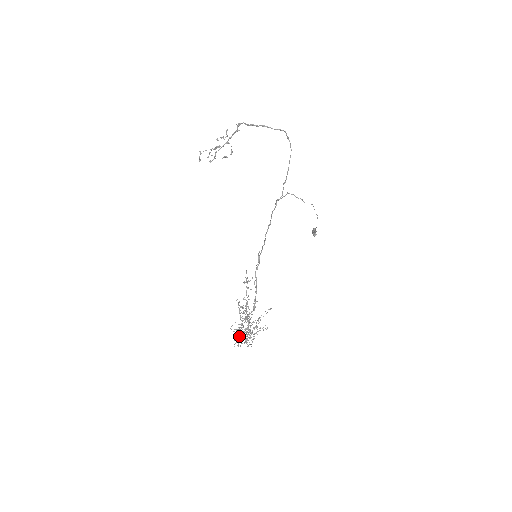
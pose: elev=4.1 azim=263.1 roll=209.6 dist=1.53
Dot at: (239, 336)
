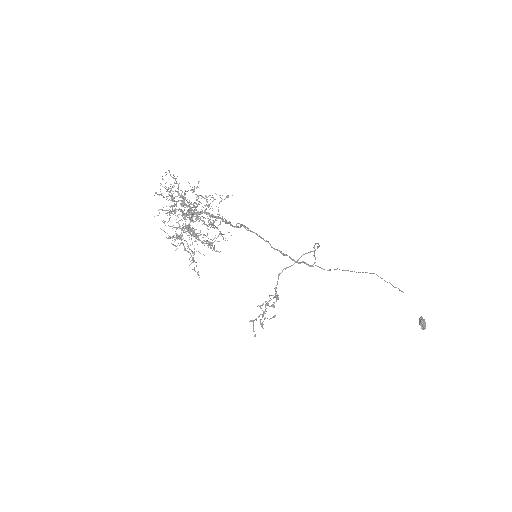
Dot at: (176, 234)
